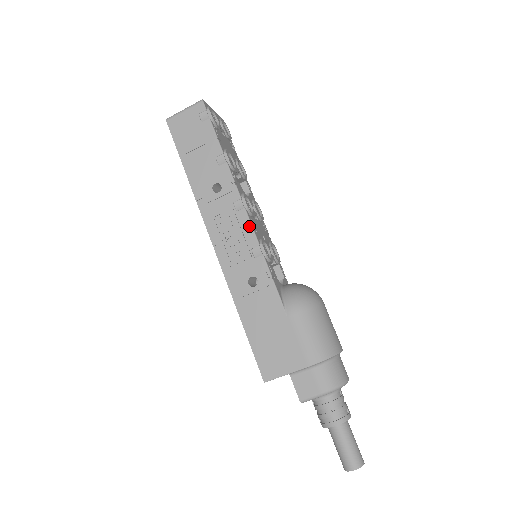
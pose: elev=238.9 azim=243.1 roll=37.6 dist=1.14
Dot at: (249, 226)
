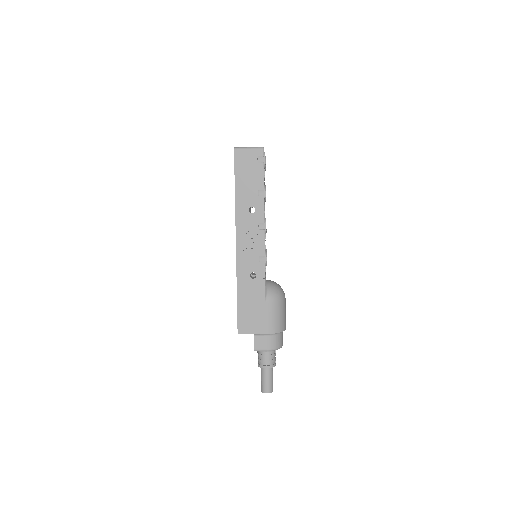
Dot at: (263, 242)
